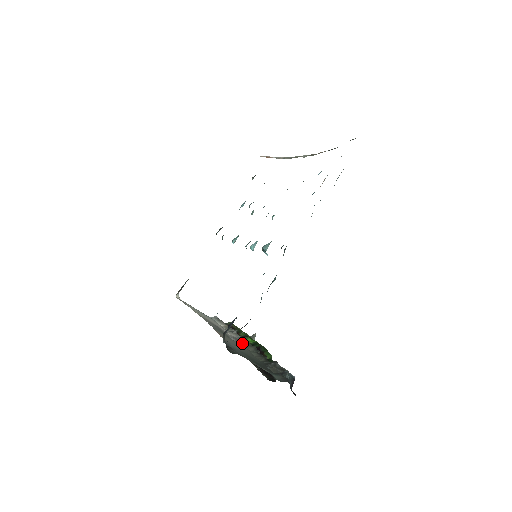
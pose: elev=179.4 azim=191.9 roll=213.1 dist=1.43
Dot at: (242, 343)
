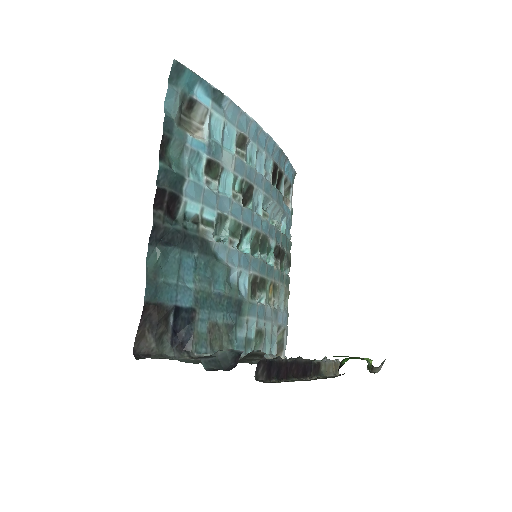
Dot at: occluded
